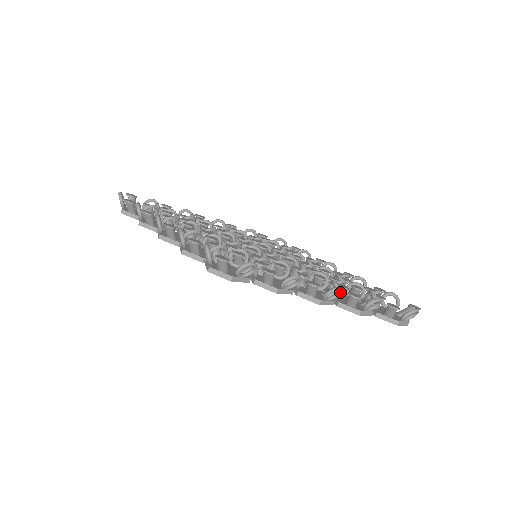
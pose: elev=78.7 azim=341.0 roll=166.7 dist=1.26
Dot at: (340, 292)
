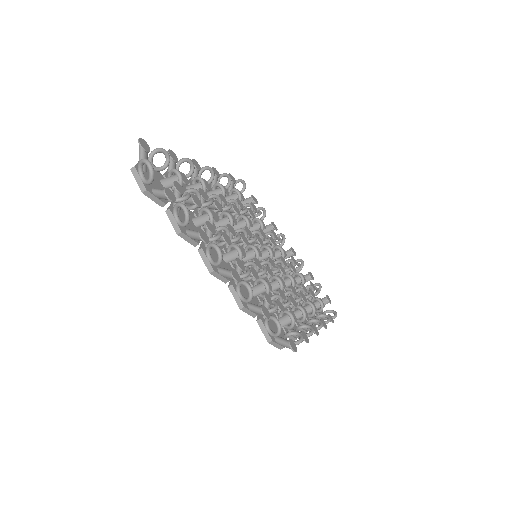
Dot at: occluded
